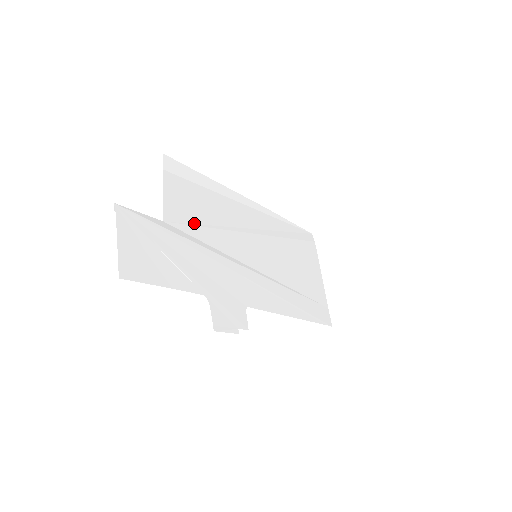
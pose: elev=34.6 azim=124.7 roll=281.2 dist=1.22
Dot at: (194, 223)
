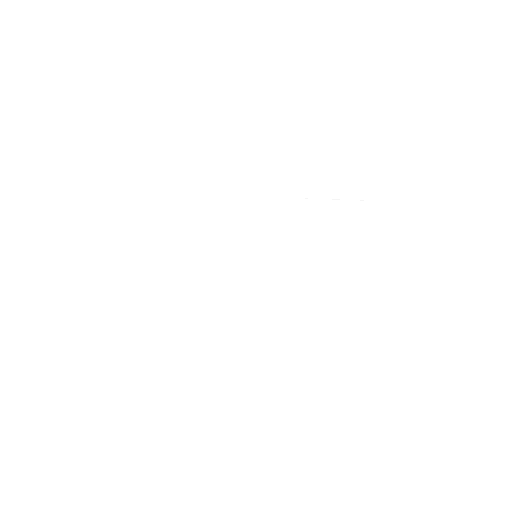
Dot at: (179, 245)
